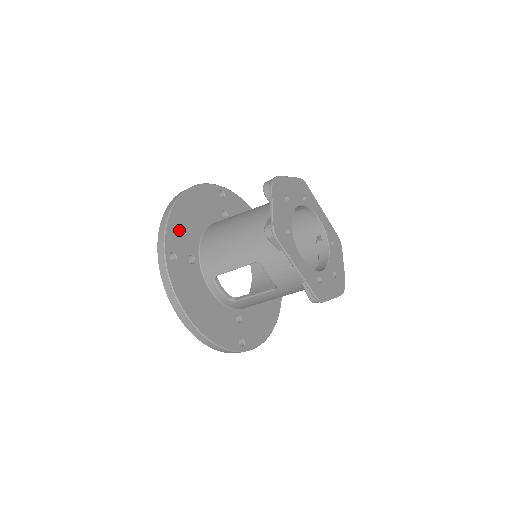
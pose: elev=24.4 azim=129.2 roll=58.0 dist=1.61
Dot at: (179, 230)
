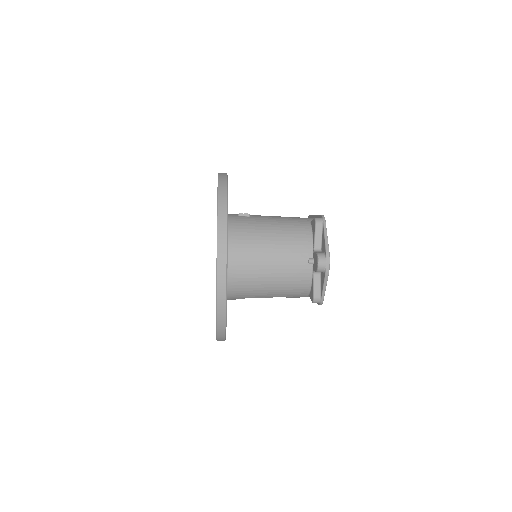
Dot at: occluded
